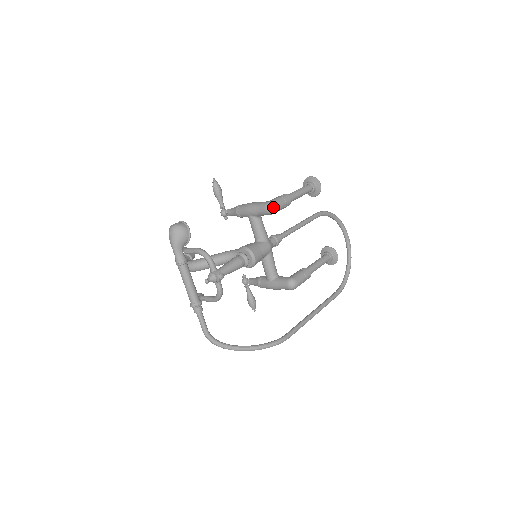
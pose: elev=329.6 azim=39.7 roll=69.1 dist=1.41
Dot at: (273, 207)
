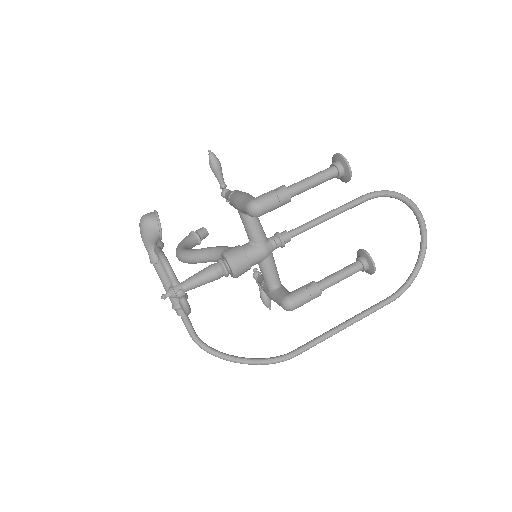
Dot at: (255, 209)
